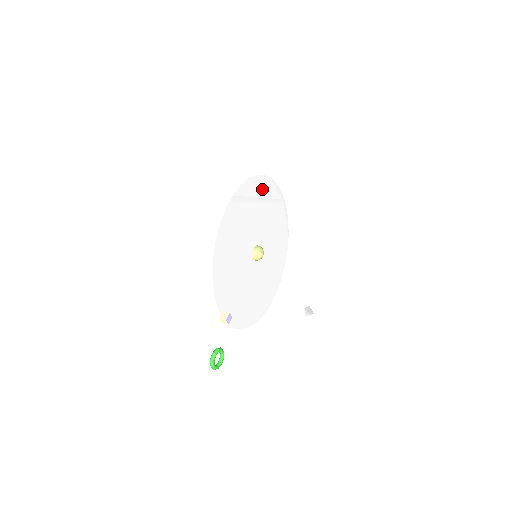
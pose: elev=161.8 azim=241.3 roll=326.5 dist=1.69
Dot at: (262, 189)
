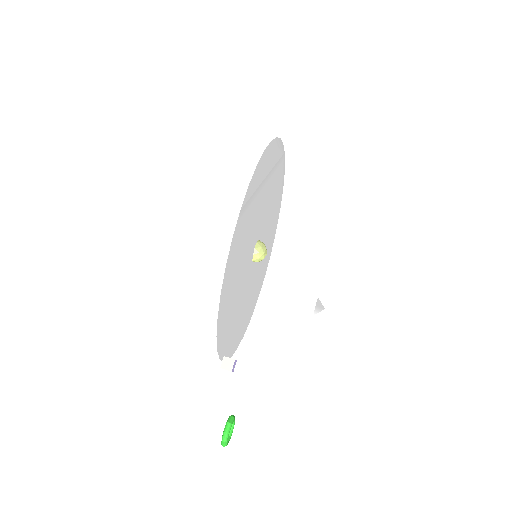
Dot at: (267, 163)
